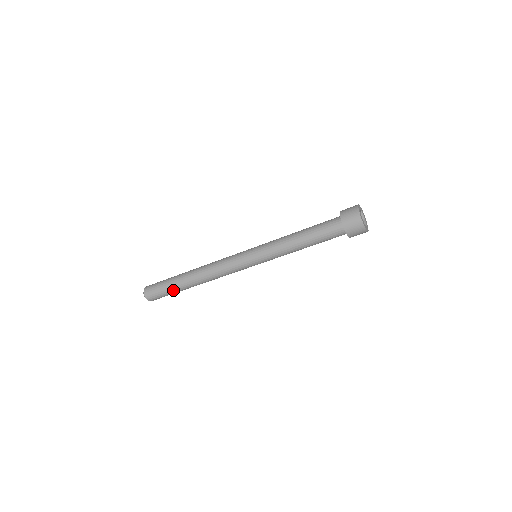
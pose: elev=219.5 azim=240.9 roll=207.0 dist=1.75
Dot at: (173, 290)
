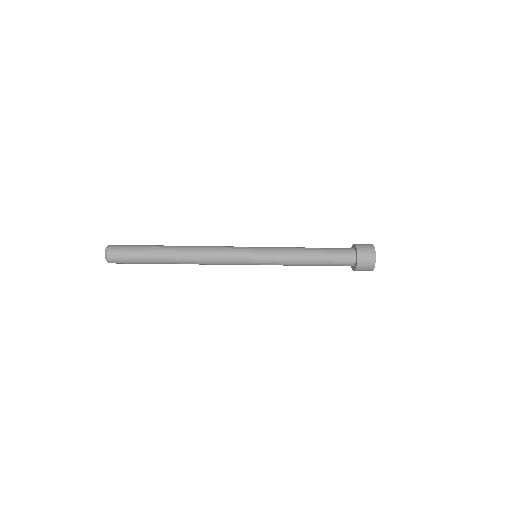
Dot at: (148, 262)
